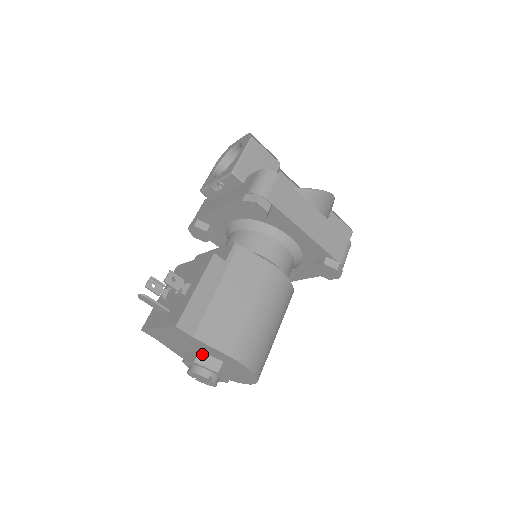
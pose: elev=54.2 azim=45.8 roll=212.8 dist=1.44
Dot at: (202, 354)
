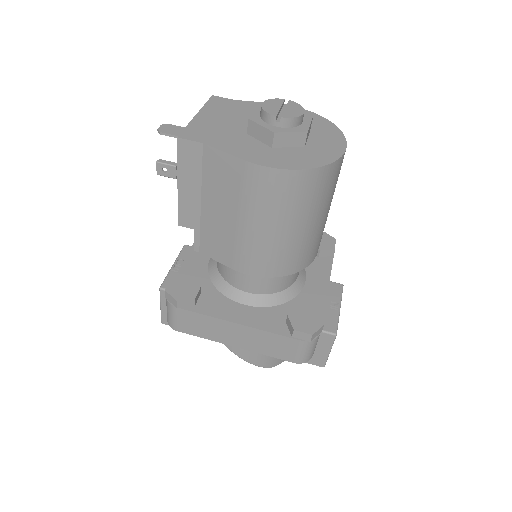
Dot at: occluded
